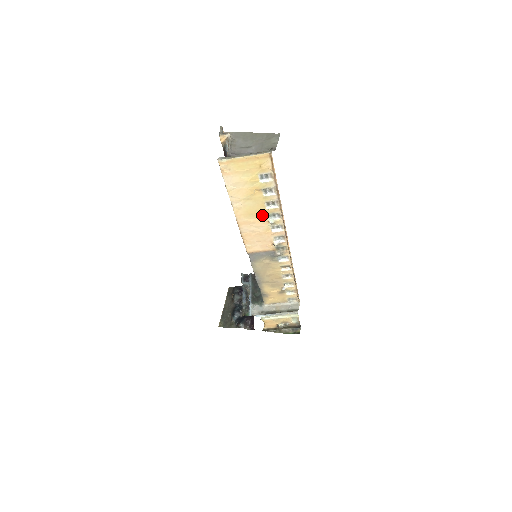
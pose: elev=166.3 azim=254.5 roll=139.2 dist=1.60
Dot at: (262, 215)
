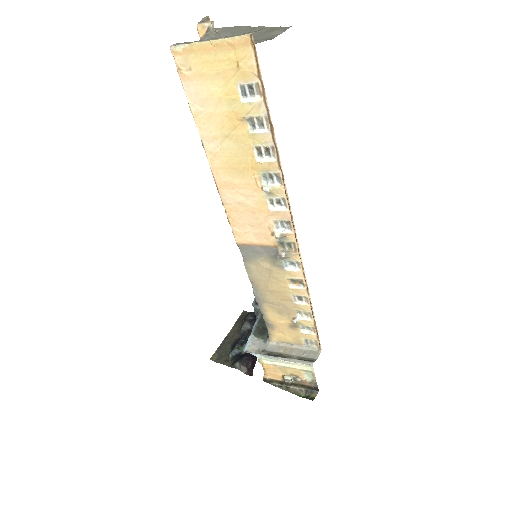
Dot at: (251, 173)
